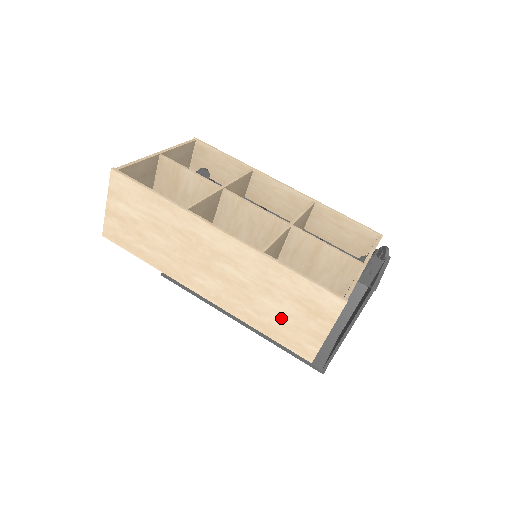
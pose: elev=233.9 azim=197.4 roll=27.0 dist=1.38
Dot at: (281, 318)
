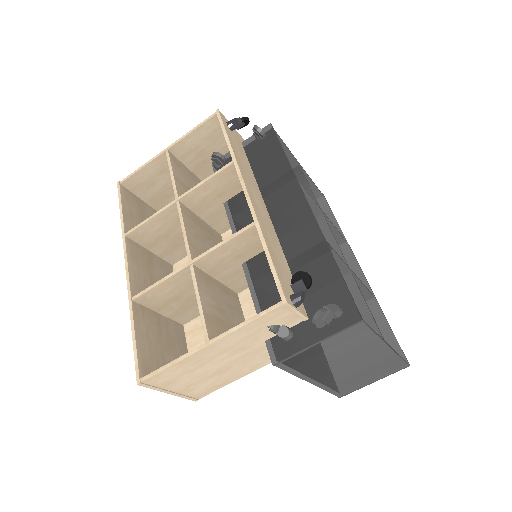
Dot at: (170, 353)
